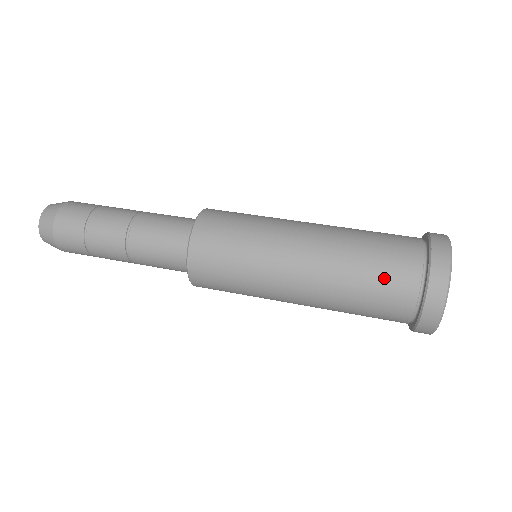
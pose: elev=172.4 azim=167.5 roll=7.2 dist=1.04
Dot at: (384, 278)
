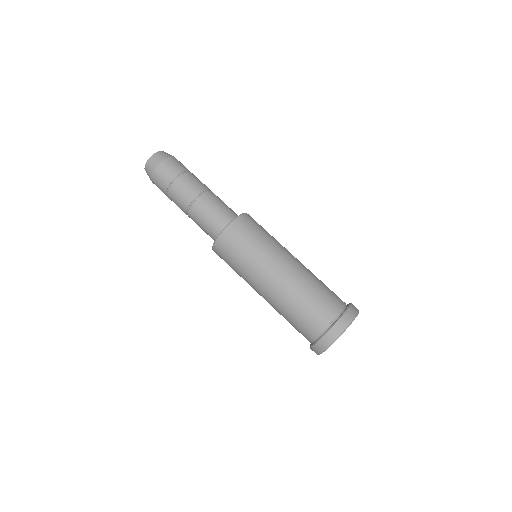
Dot at: (325, 297)
